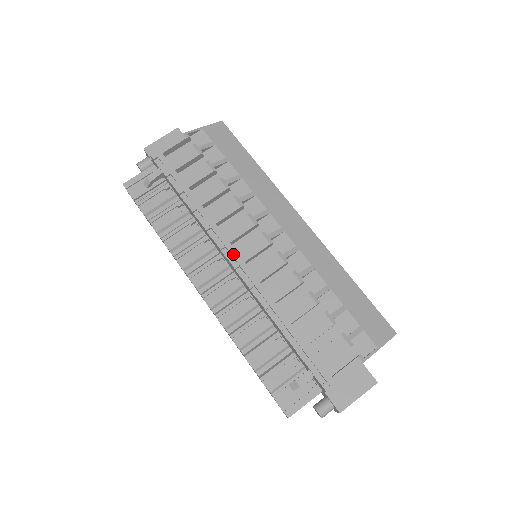
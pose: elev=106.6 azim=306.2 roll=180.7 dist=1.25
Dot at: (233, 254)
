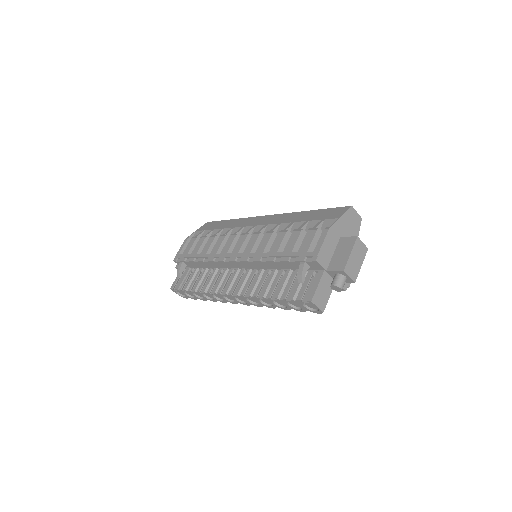
Dot at: (230, 256)
